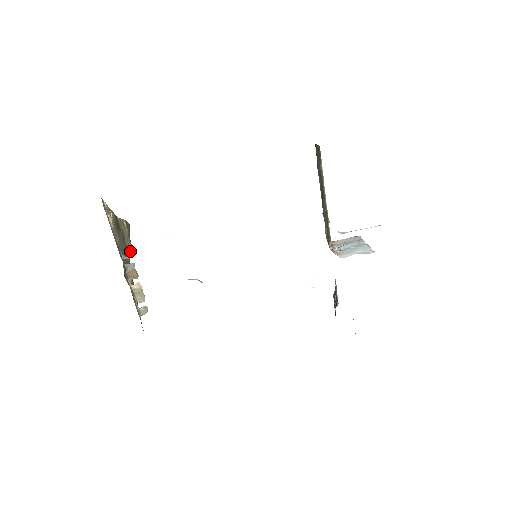
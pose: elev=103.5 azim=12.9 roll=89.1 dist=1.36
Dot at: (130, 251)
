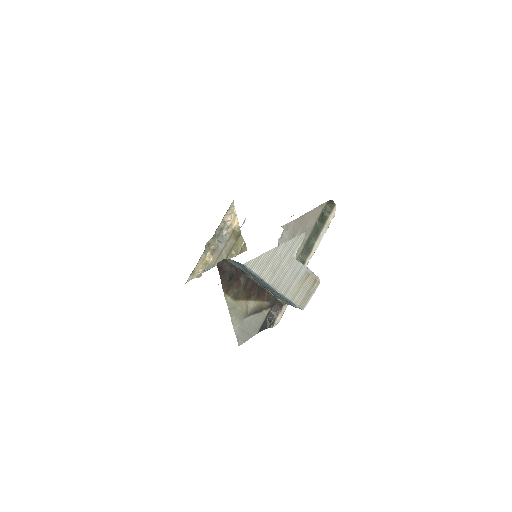
Dot at: (231, 257)
